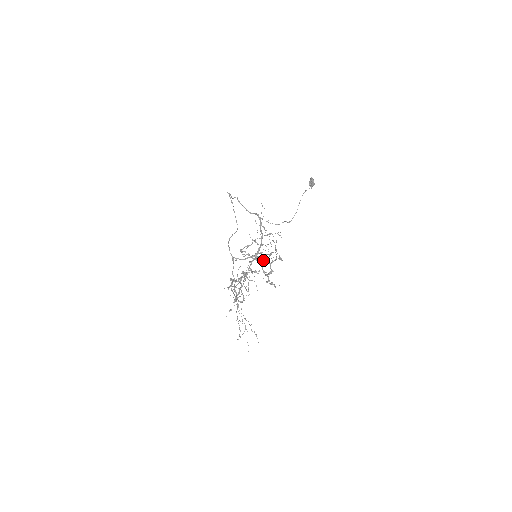
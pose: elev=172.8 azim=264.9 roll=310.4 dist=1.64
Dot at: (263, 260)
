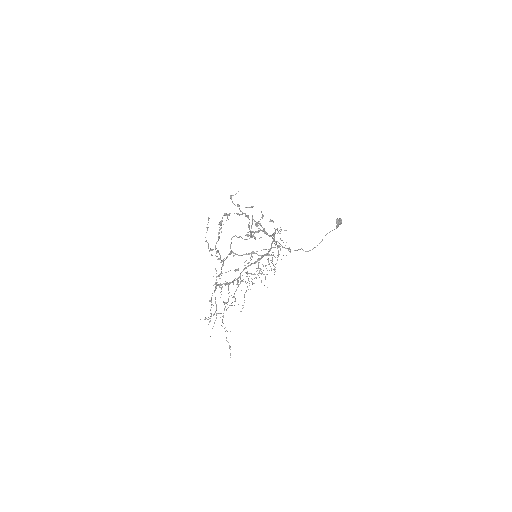
Dot at: (265, 276)
